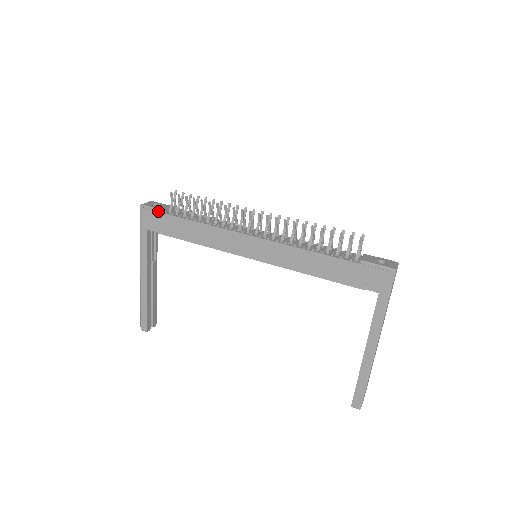
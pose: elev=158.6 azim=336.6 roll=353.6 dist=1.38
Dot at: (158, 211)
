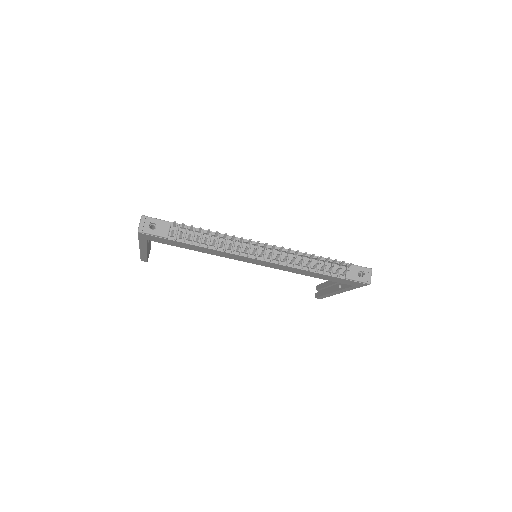
Dot at: (159, 237)
